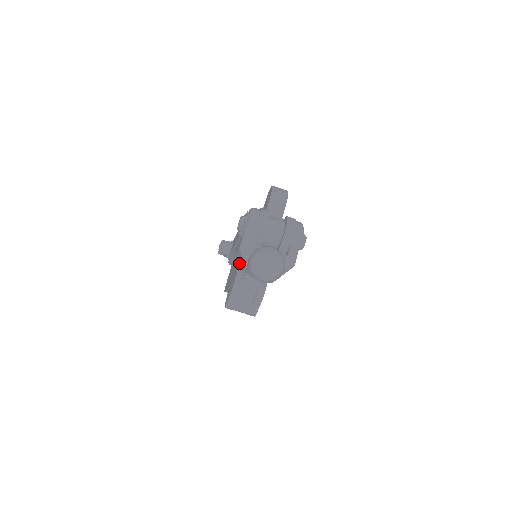
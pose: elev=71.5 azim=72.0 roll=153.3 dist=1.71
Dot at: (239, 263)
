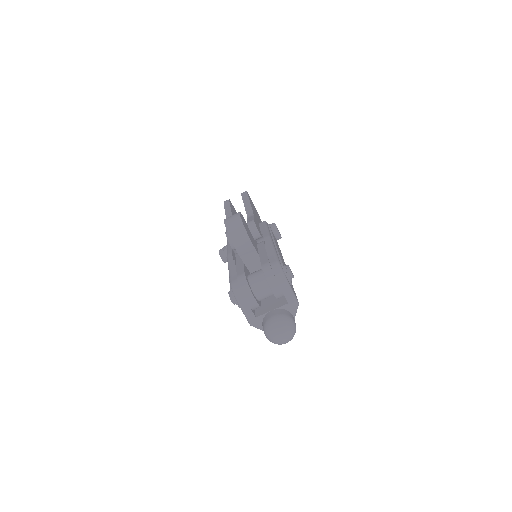
Dot at: occluded
